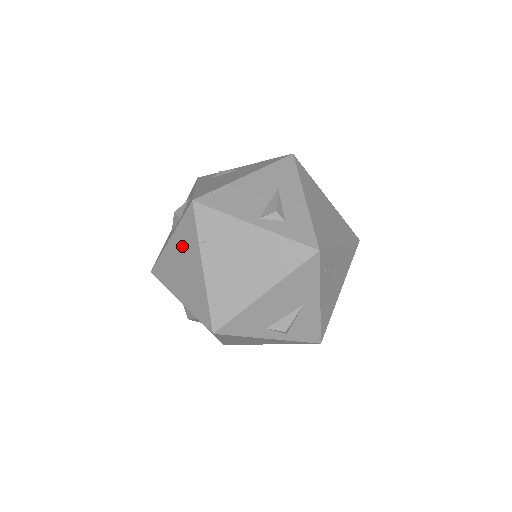
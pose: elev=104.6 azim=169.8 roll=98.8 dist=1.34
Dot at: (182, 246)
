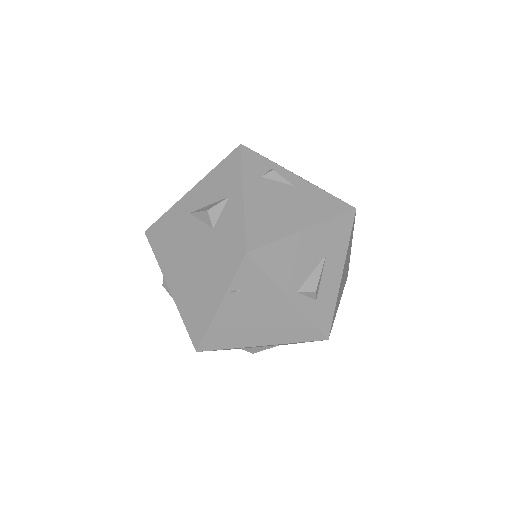
Dot at: (205, 266)
